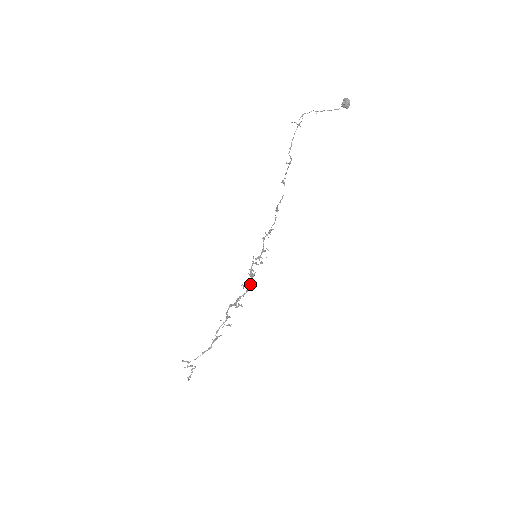
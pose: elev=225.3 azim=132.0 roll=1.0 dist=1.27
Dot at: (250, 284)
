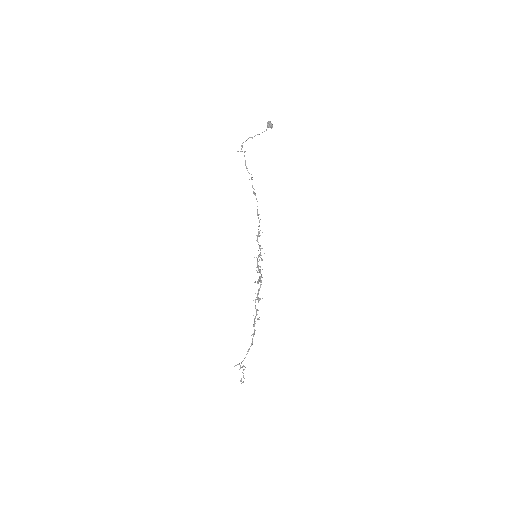
Dot at: occluded
